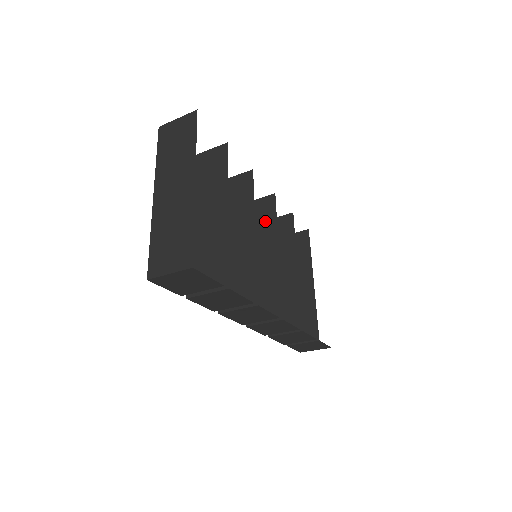
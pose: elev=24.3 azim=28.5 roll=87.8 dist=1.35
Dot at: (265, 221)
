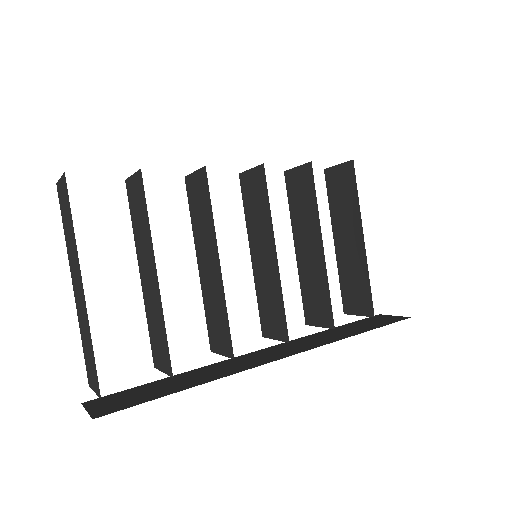
Dot at: (260, 205)
